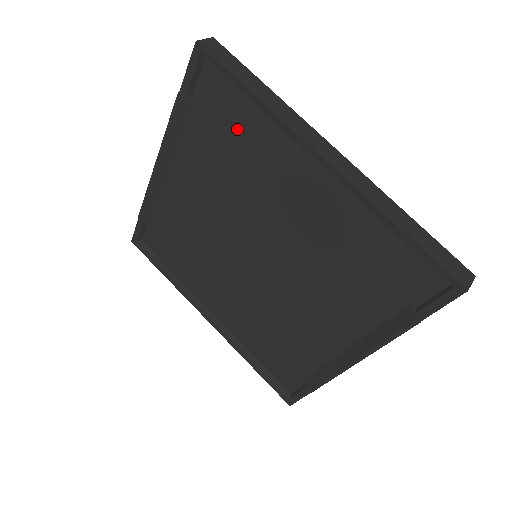
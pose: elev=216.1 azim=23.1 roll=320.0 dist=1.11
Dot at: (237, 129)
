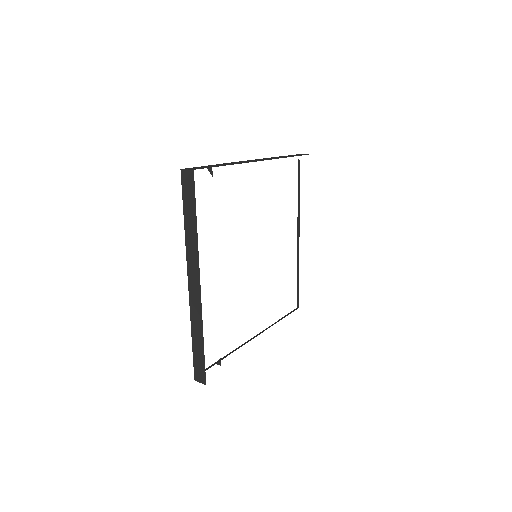
Dot at: occluded
